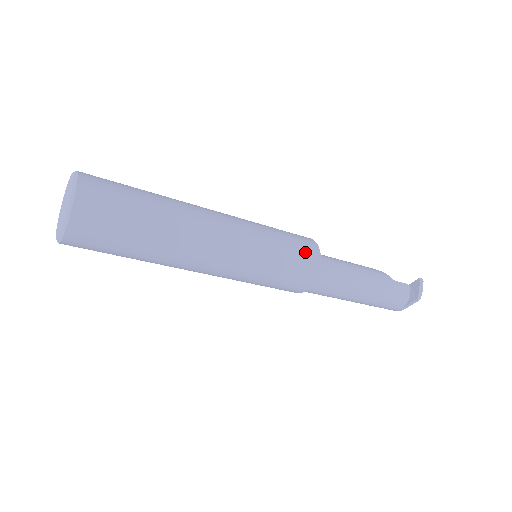
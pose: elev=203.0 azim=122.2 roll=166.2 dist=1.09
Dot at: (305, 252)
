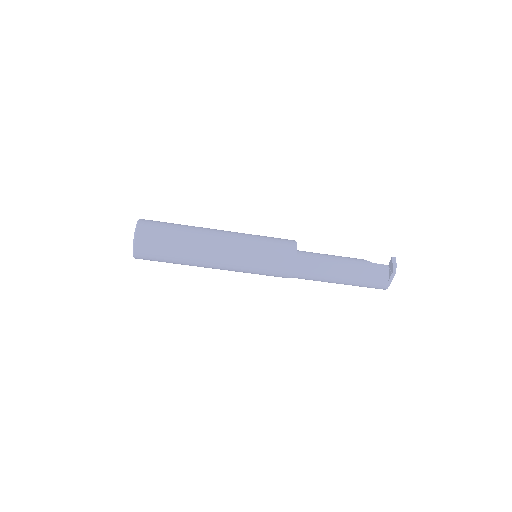
Dot at: (284, 245)
